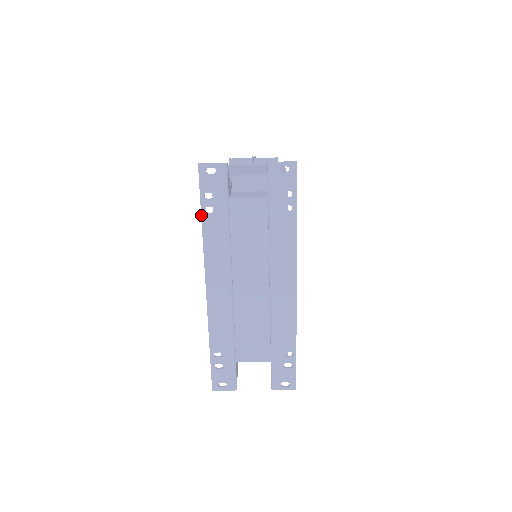
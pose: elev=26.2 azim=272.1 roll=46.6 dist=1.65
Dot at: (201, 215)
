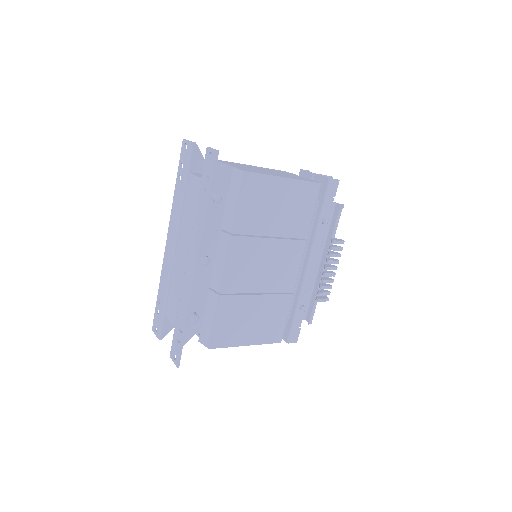
Dot at: (176, 180)
